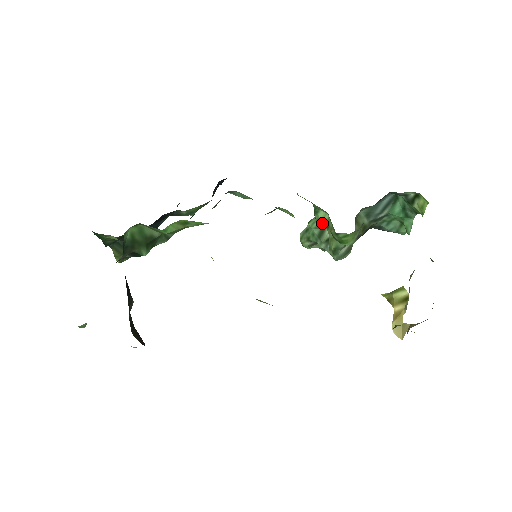
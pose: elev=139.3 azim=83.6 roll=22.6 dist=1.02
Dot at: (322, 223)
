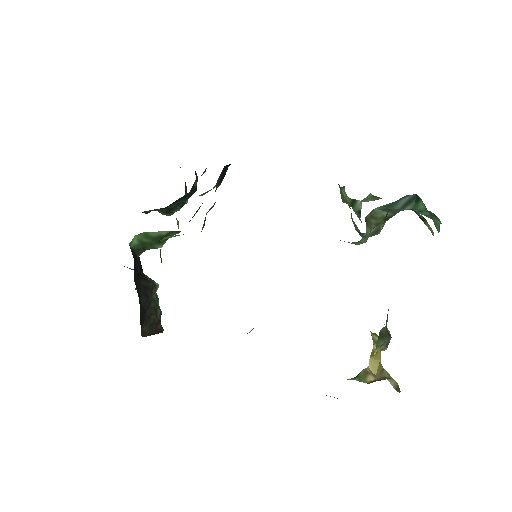
Dot at: (346, 201)
